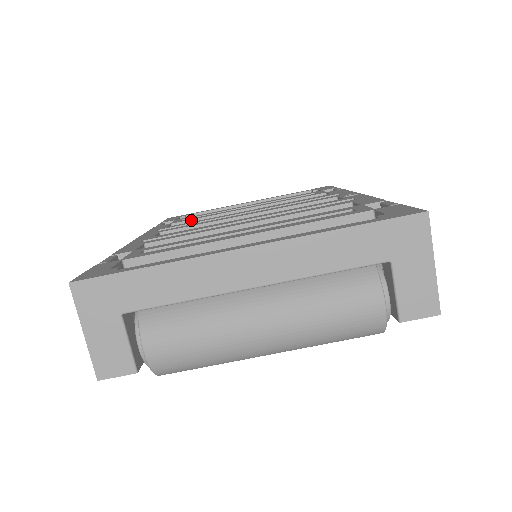
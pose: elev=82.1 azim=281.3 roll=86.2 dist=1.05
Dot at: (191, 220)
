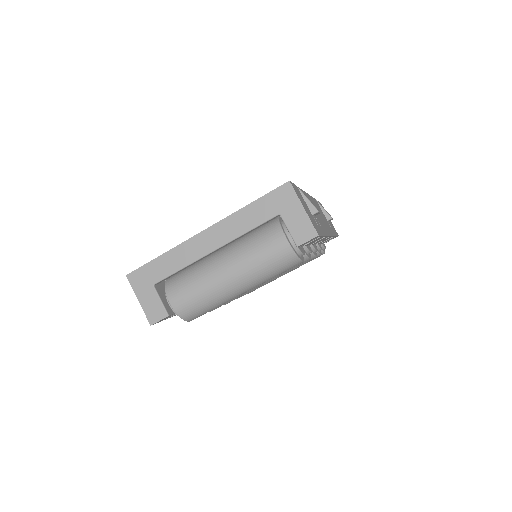
Dot at: occluded
